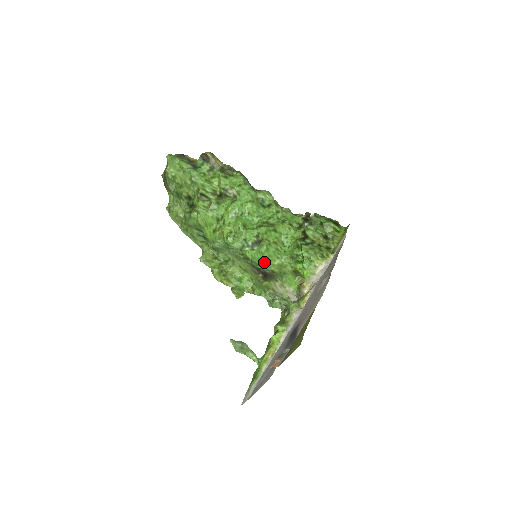
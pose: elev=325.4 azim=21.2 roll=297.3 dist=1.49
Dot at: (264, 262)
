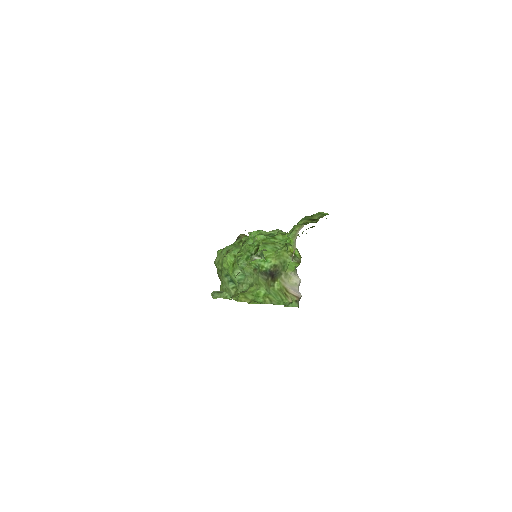
Dot at: occluded
